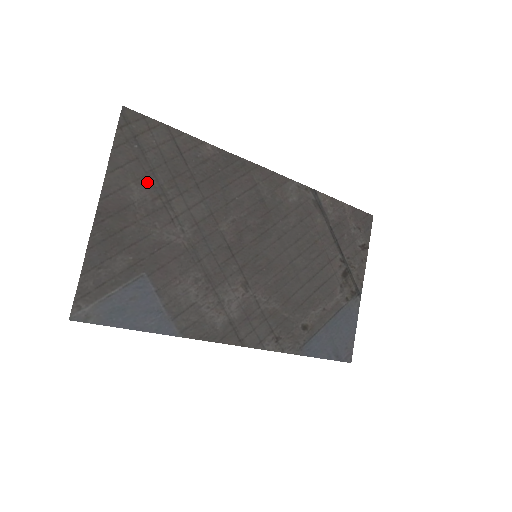
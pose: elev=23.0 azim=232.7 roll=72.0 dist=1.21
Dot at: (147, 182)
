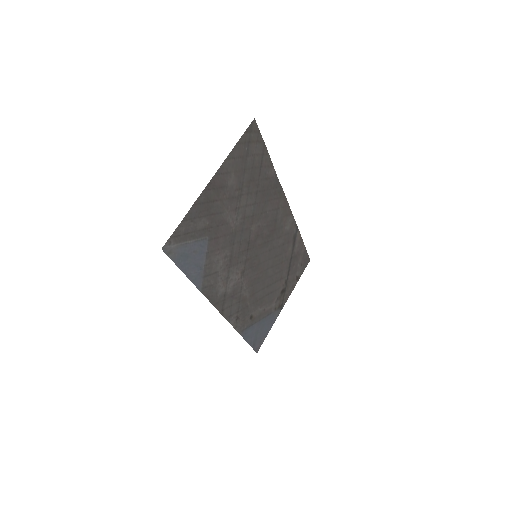
Dot at: (239, 176)
